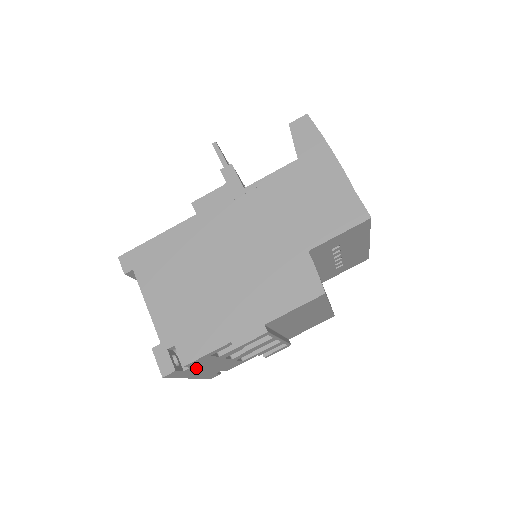
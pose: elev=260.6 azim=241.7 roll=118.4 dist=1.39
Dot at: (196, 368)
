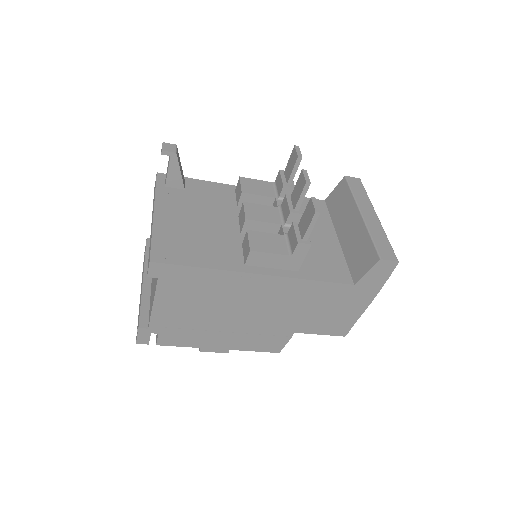
Dot at: occluded
